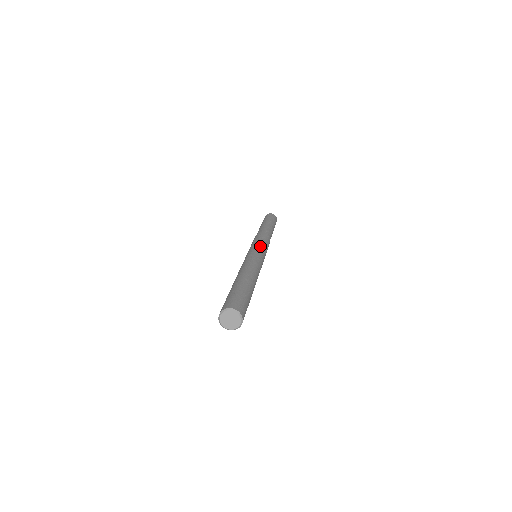
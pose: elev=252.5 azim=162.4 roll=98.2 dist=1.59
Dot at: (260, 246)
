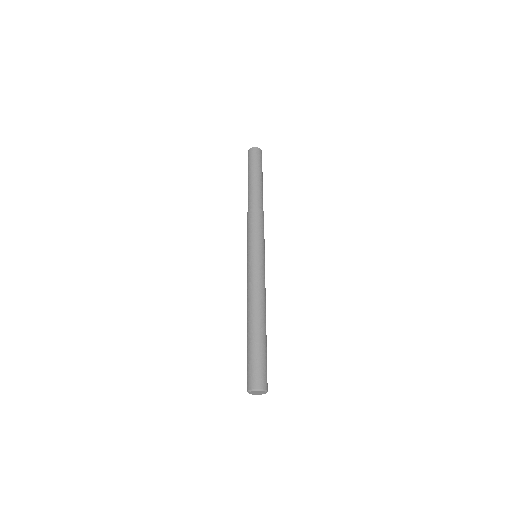
Dot at: (260, 246)
